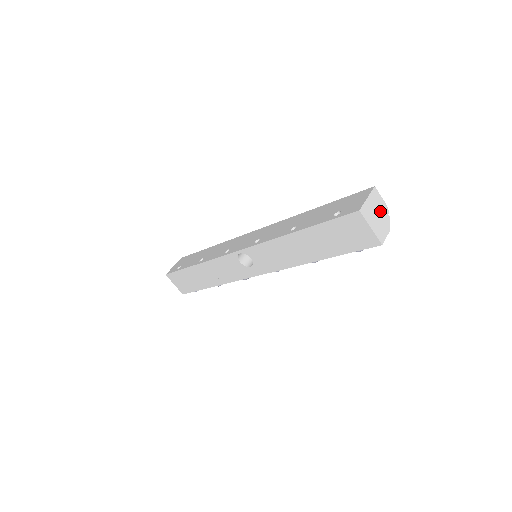
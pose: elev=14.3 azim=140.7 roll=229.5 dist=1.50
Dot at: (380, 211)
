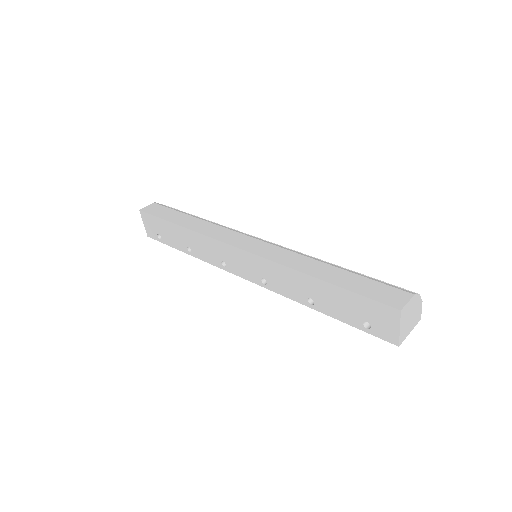
Dot at: (411, 310)
